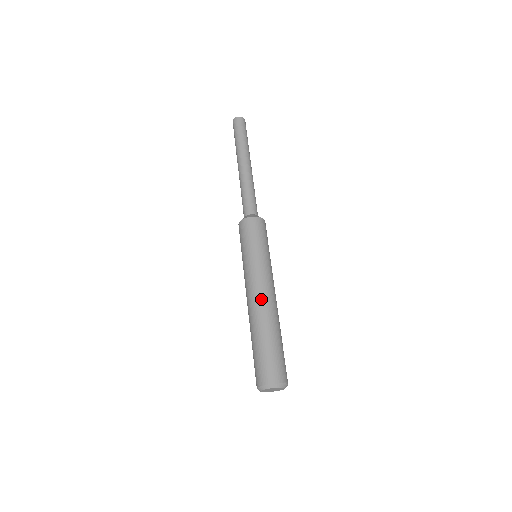
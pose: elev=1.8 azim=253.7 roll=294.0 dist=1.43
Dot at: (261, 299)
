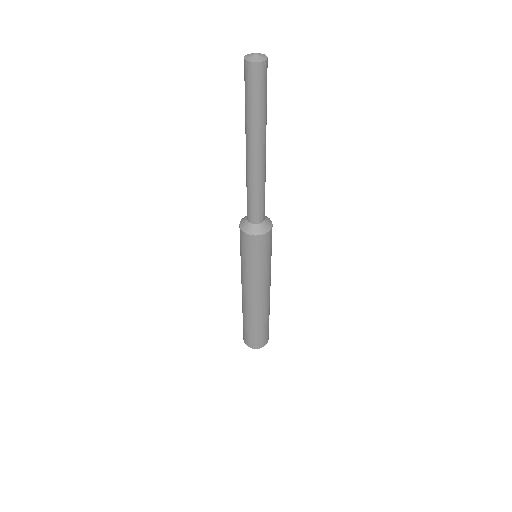
Dot at: (249, 303)
